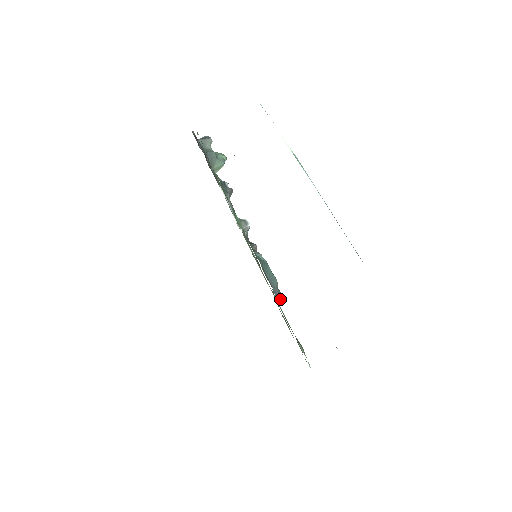
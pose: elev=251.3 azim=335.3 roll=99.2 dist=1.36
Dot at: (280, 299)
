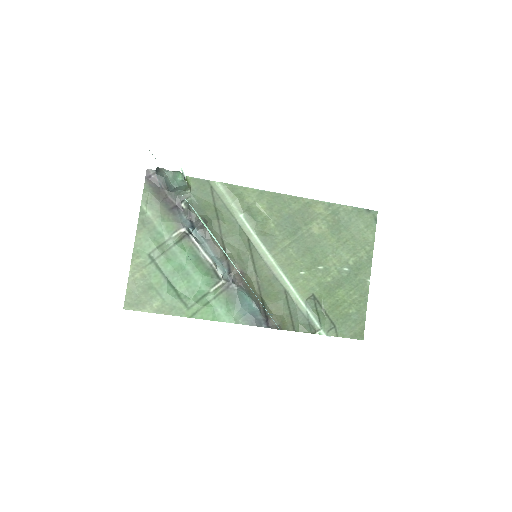
Dot at: (266, 324)
